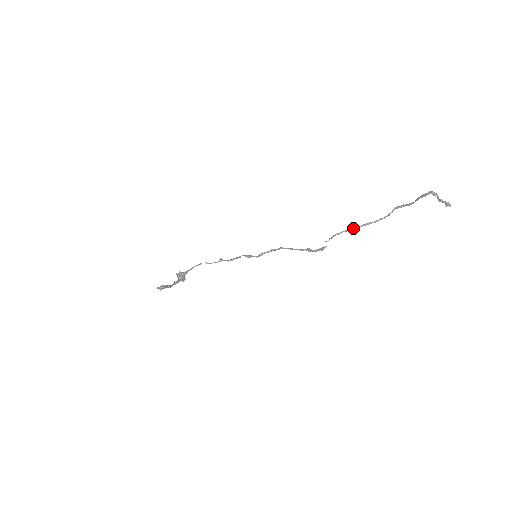
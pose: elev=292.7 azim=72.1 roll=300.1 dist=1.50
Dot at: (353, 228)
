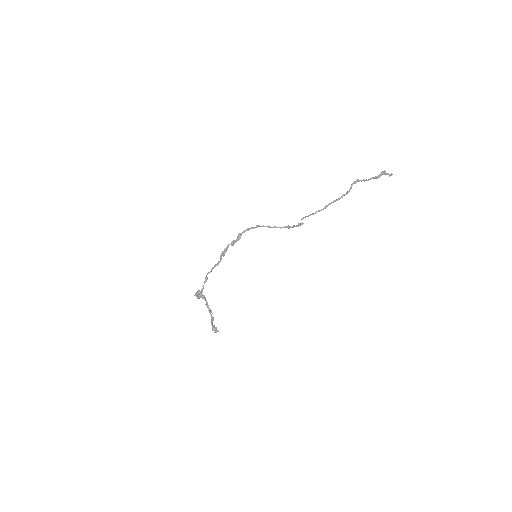
Dot at: (325, 208)
